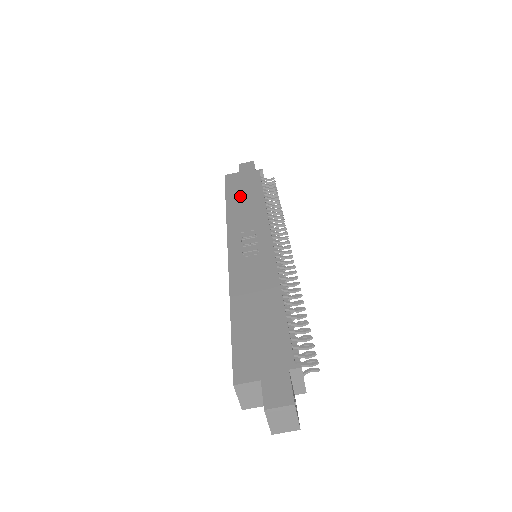
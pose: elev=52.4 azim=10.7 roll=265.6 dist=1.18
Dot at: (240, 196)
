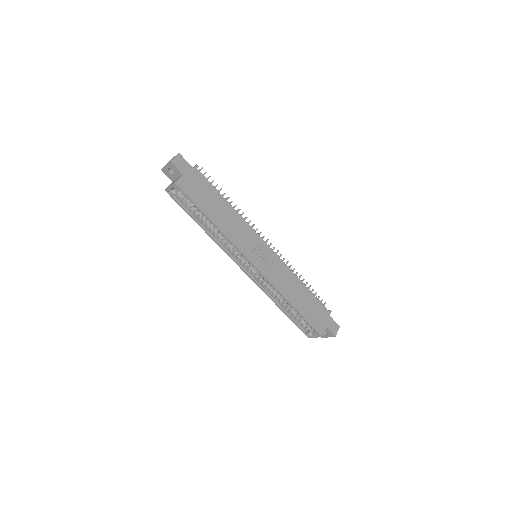
Dot at: (214, 209)
